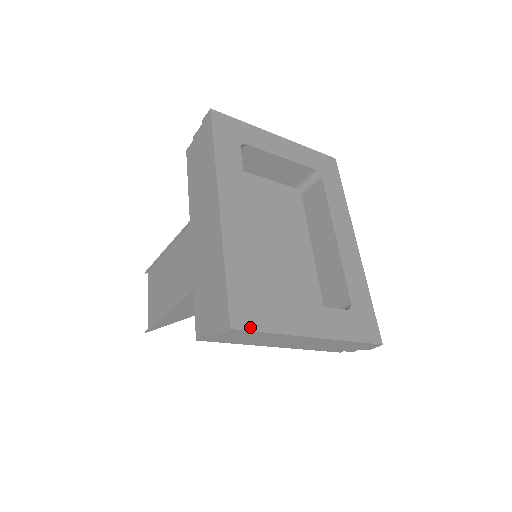
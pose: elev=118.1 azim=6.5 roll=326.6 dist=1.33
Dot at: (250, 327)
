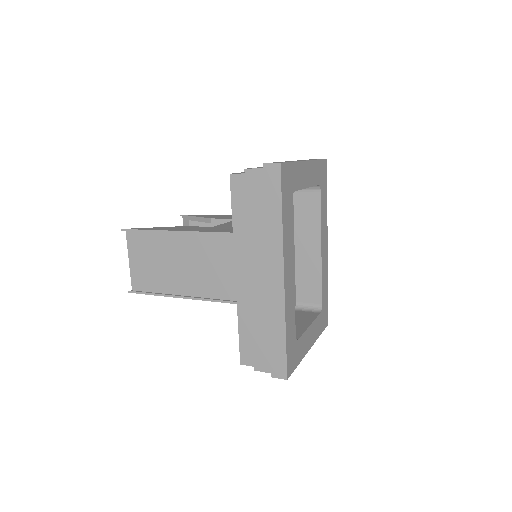
Dot at: (293, 370)
